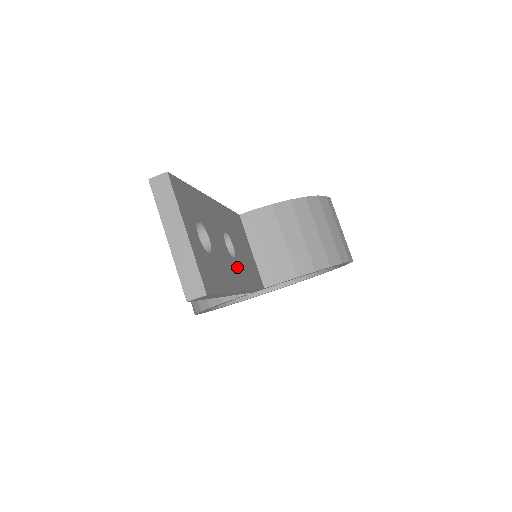
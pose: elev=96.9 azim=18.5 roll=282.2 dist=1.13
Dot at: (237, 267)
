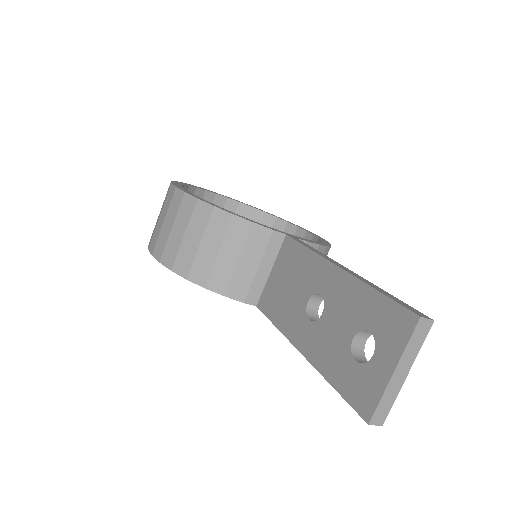
Dot at: occluded
